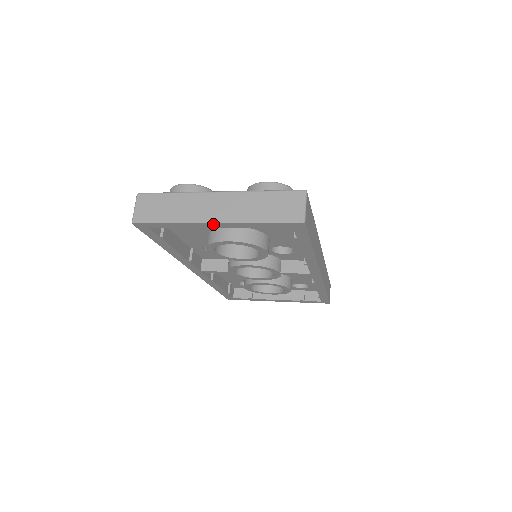
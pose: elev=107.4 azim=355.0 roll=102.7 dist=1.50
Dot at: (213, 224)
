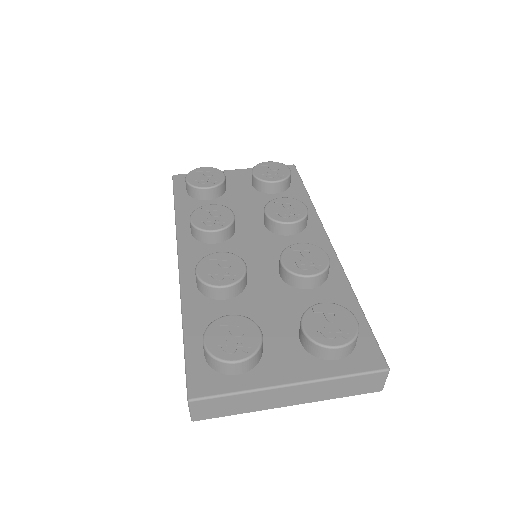
Dot at: (287, 402)
